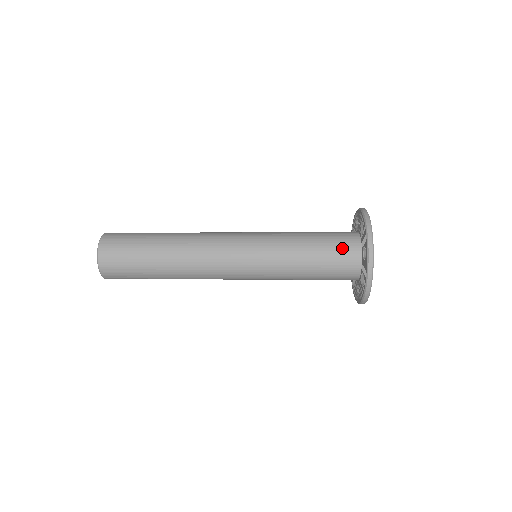
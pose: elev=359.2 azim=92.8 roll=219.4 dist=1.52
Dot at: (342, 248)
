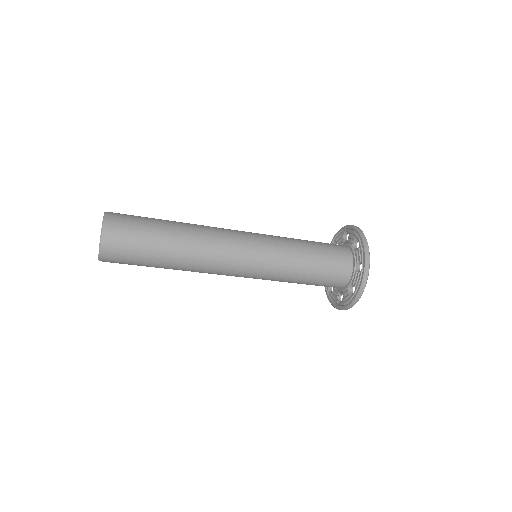
Dot at: (334, 246)
